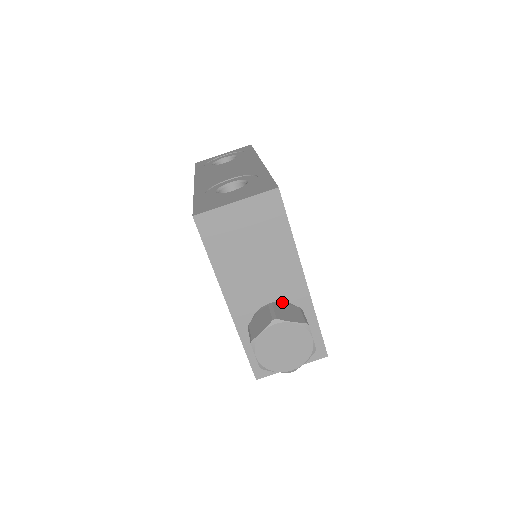
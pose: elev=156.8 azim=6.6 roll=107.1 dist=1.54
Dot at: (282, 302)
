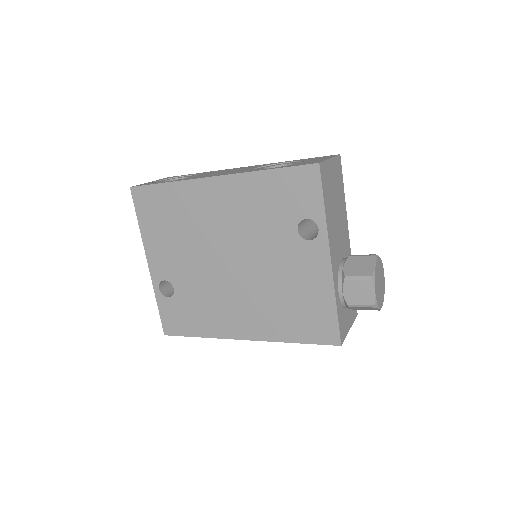
Dot at: occluded
